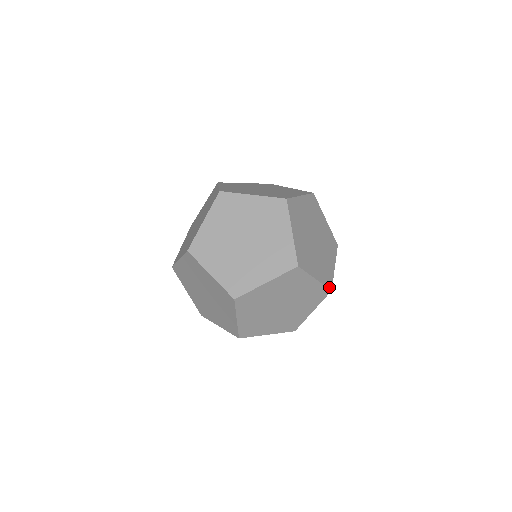
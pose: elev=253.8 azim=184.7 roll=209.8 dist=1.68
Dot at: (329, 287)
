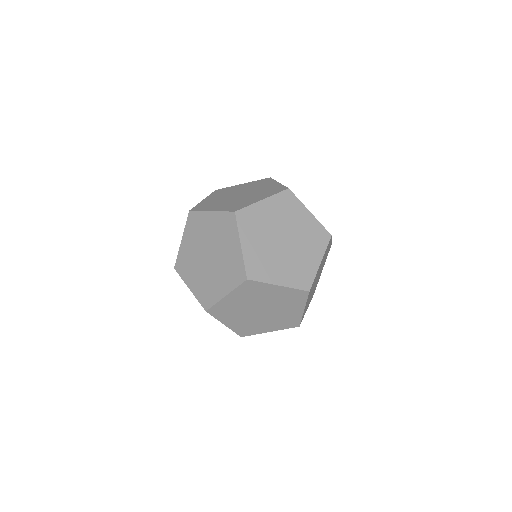
Dot at: occluded
